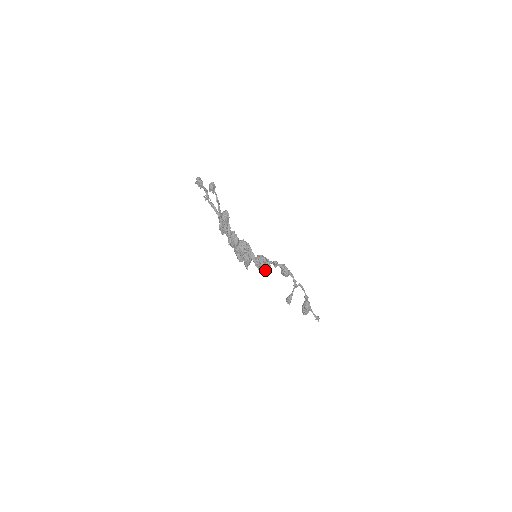
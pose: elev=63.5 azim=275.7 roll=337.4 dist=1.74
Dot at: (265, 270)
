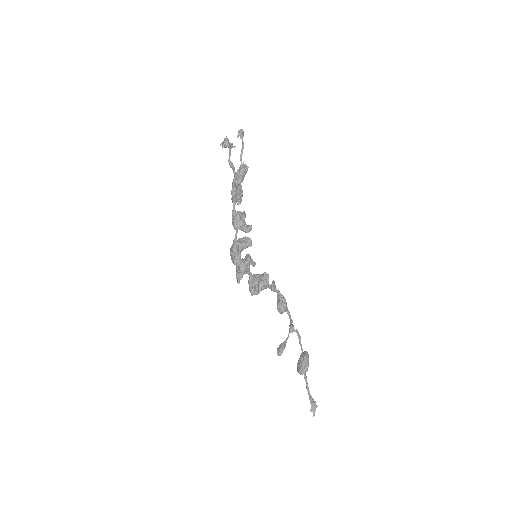
Dot at: (261, 285)
